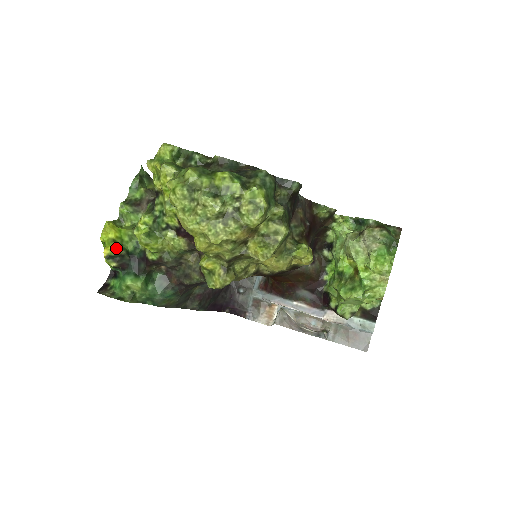
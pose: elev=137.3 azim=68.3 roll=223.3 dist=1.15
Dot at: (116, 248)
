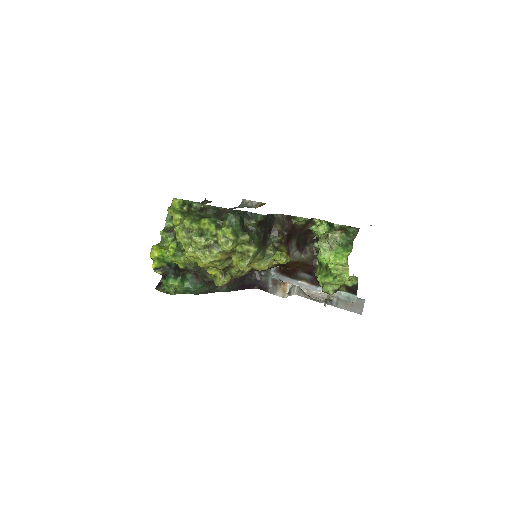
Dot at: (159, 263)
